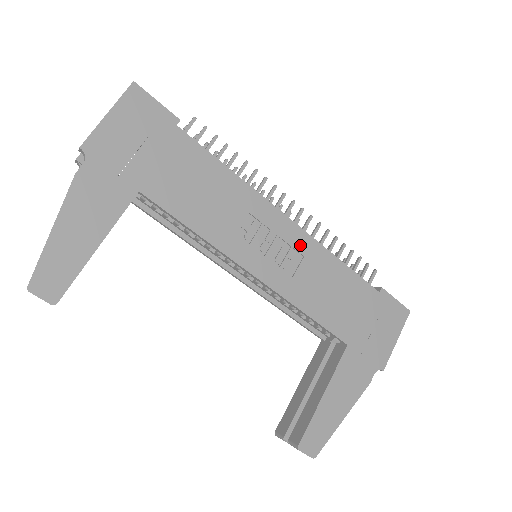
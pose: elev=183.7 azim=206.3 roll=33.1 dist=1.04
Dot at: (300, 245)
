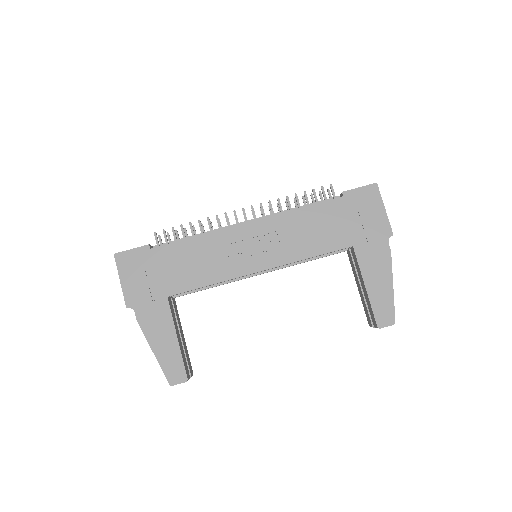
Dot at: (268, 228)
